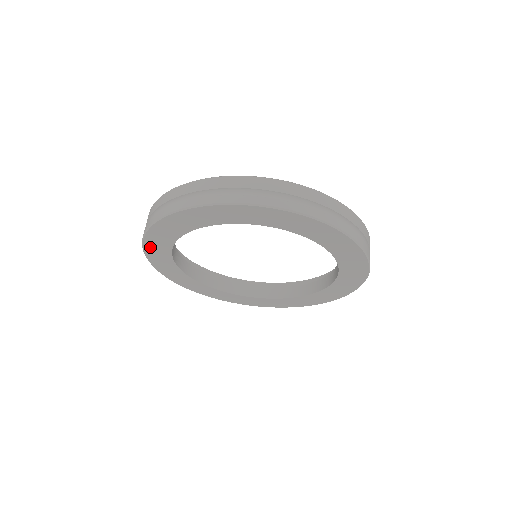
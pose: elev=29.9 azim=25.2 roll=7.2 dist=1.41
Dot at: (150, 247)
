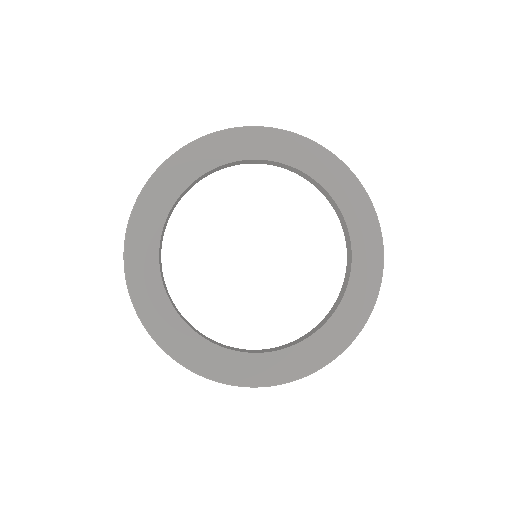
Dot at: (134, 243)
